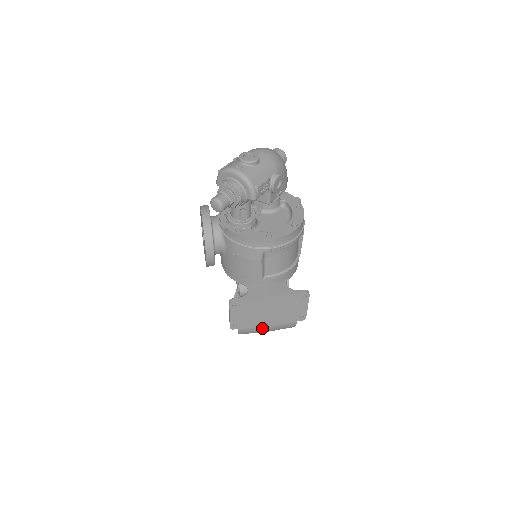
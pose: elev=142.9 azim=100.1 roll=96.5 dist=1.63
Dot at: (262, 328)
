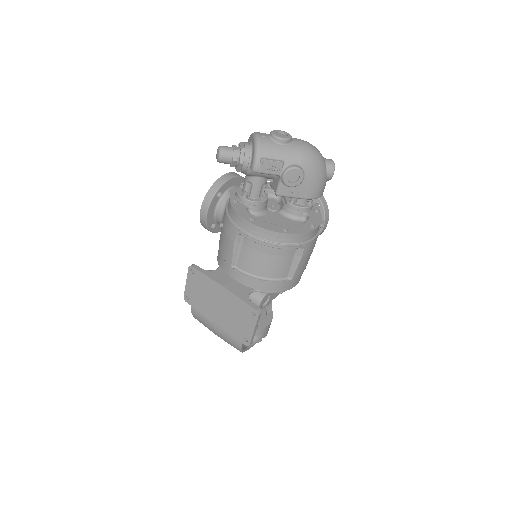
Dot at: (210, 323)
